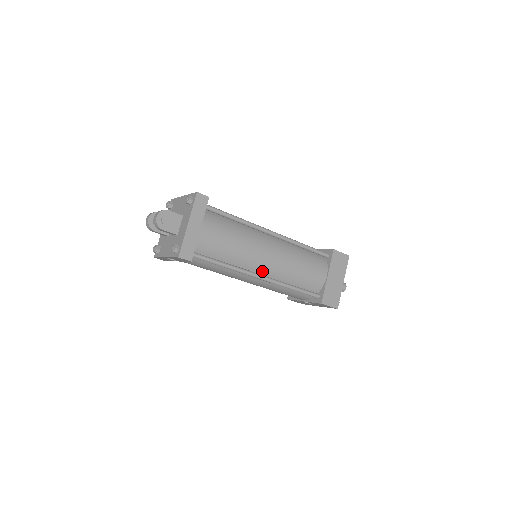
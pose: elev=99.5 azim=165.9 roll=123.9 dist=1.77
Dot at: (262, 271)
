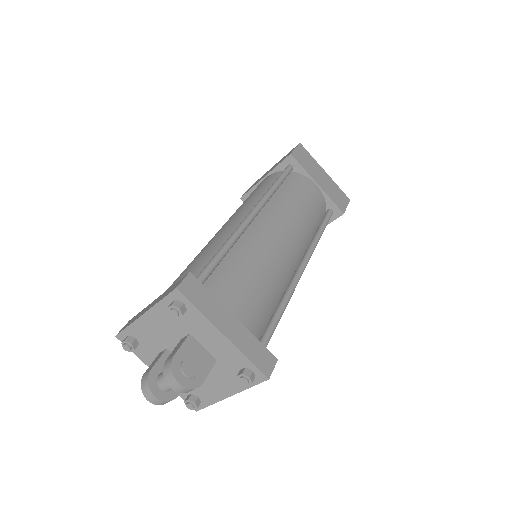
Dot at: (296, 260)
